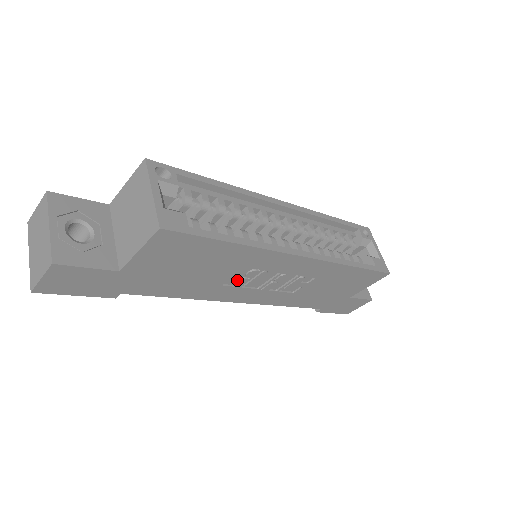
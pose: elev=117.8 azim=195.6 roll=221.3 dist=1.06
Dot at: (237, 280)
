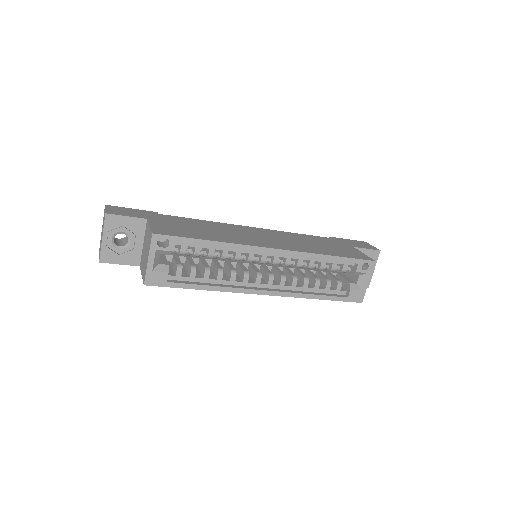
Dot at: occluded
